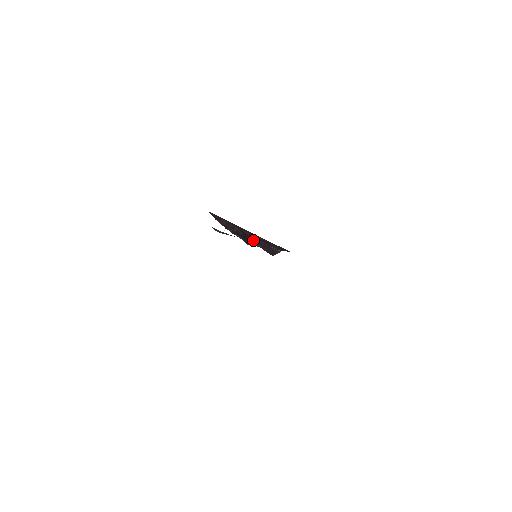
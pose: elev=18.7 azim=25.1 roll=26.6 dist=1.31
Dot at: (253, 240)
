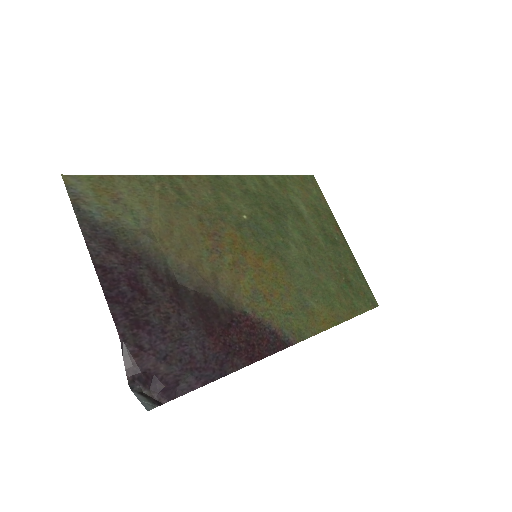
Dot at: (155, 384)
